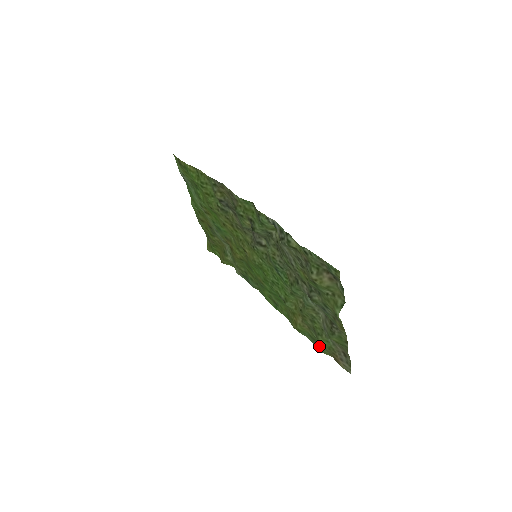
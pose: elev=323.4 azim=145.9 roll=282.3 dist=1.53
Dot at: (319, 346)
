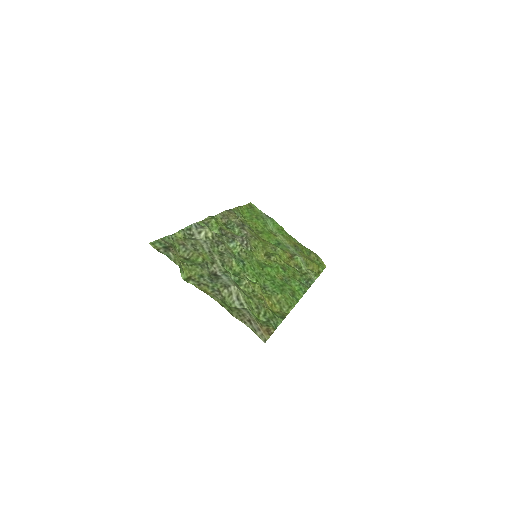
Dot at: (273, 323)
